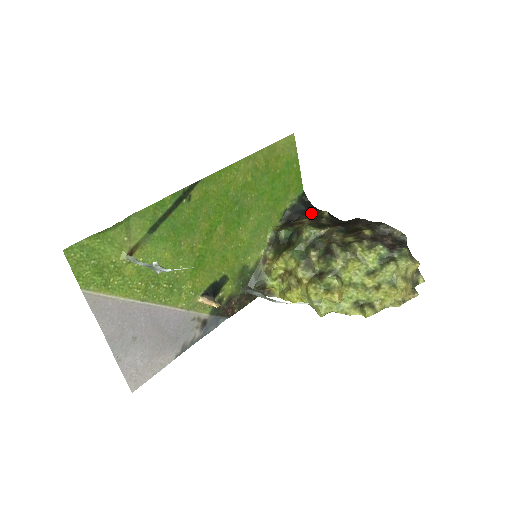
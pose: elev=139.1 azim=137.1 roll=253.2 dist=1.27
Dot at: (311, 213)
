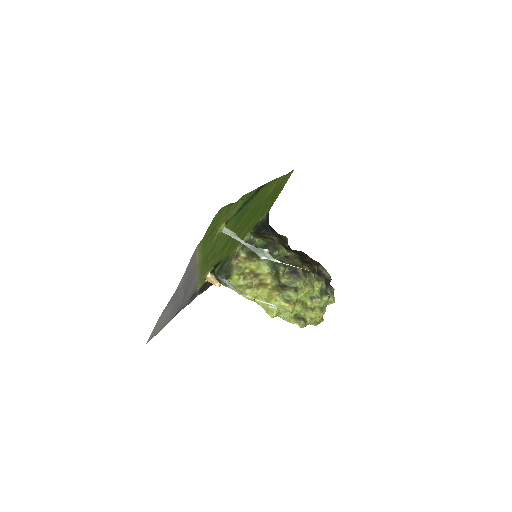
Dot at: (273, 232)
